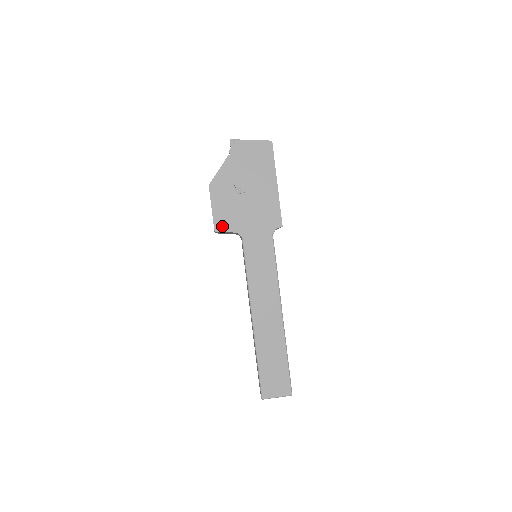
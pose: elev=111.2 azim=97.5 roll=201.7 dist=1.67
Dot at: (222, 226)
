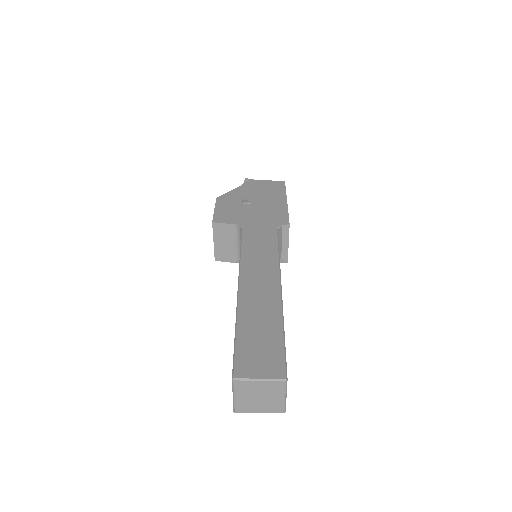
Dot at: (222, 220)
